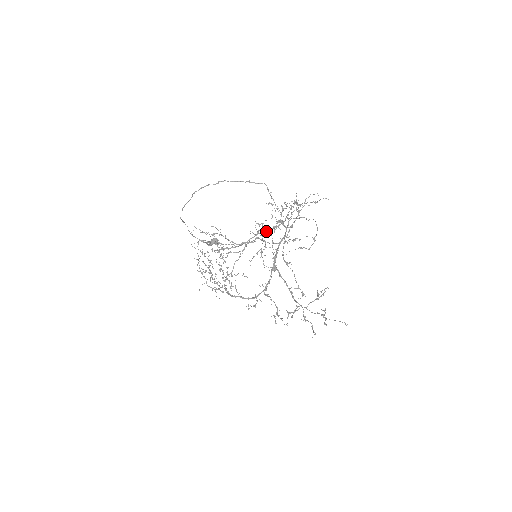
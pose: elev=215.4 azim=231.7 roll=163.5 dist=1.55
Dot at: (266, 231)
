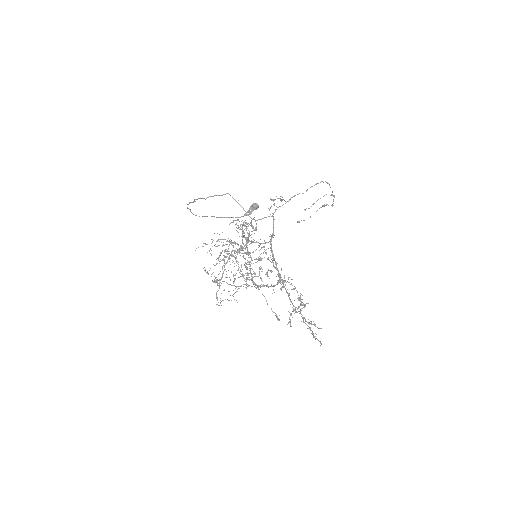
Dot at: occluded
